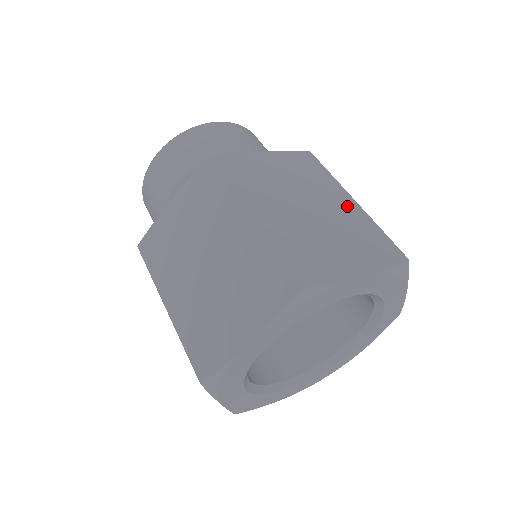
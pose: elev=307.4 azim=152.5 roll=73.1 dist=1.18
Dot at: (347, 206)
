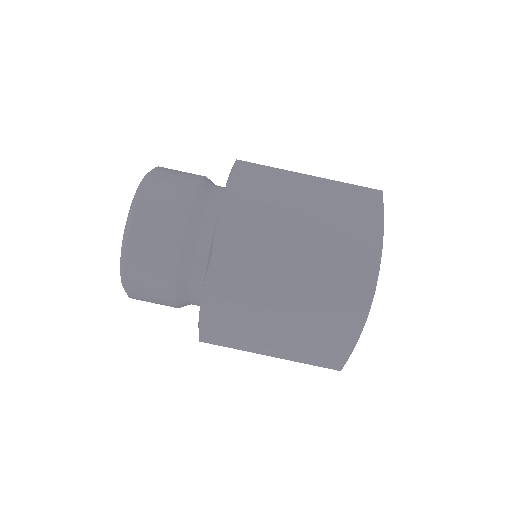
Dot at: (314, 188)
